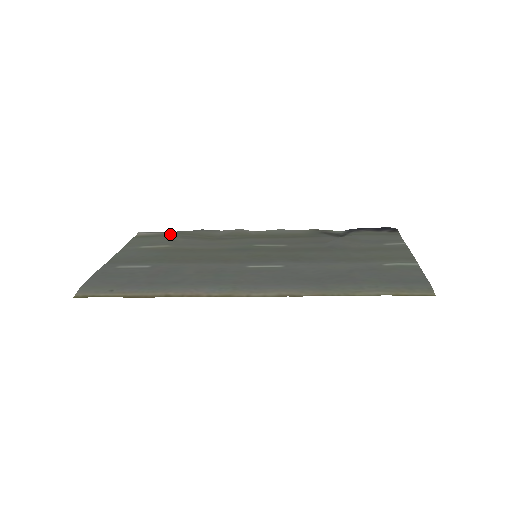
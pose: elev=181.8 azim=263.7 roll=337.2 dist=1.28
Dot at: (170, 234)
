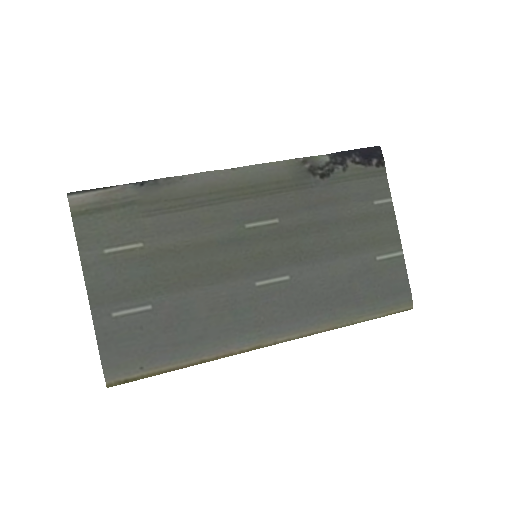
Dot at: (121, 200)
